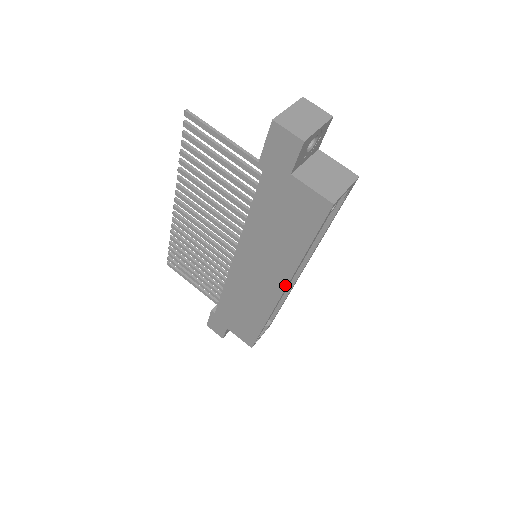
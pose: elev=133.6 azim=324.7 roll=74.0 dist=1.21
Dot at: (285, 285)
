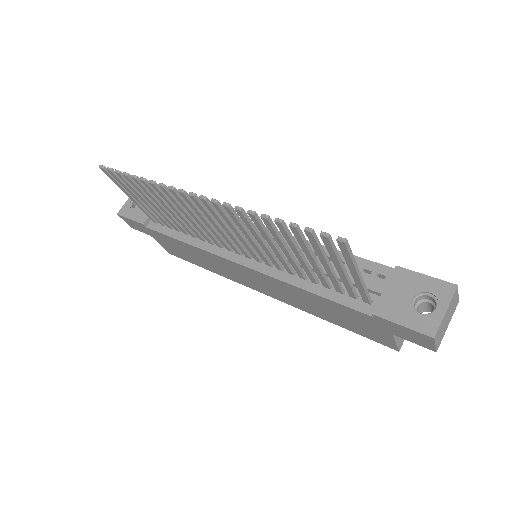
Dot at: (277, 299)
